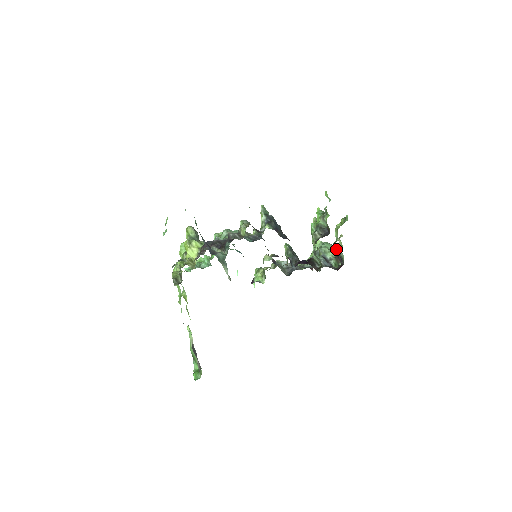
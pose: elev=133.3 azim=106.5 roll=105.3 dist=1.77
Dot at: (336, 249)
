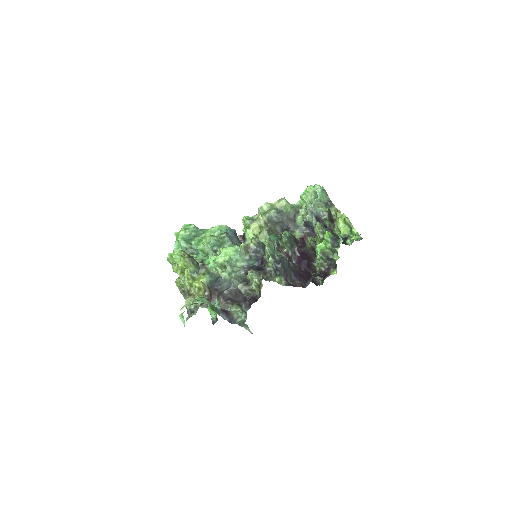
Dot at: (331, 214)
